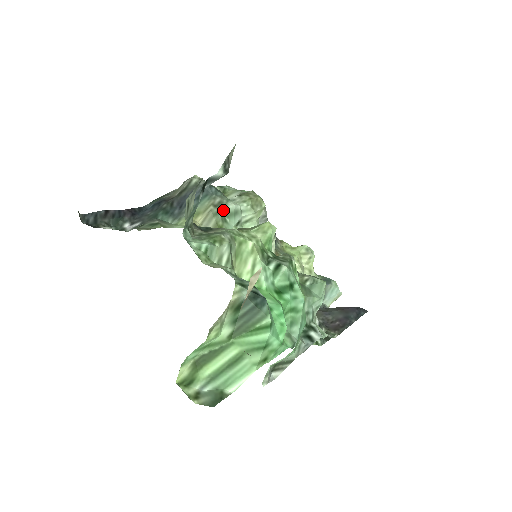
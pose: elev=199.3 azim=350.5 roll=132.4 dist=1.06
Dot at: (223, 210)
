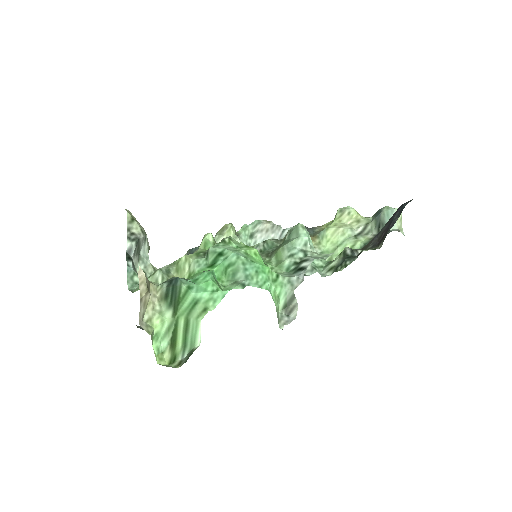
Dot at: occluded
